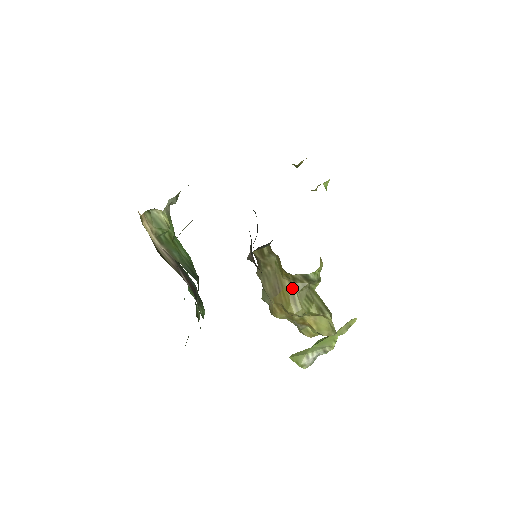
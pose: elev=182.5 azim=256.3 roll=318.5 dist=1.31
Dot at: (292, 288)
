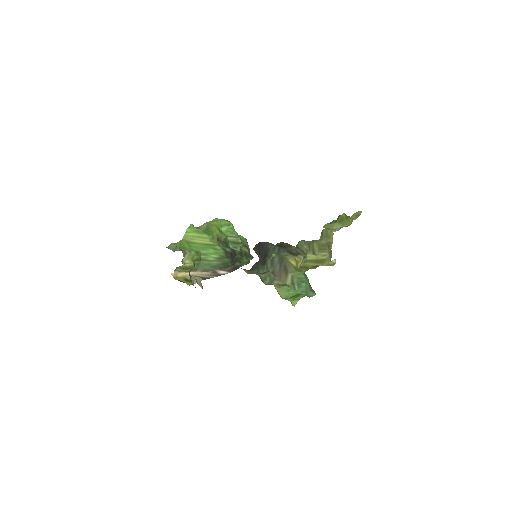
Dot at: occluded
